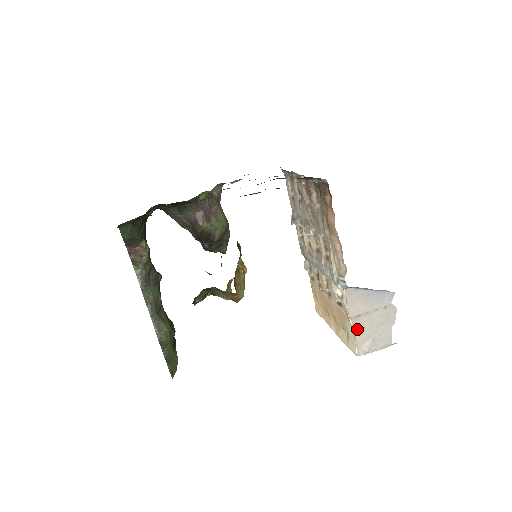
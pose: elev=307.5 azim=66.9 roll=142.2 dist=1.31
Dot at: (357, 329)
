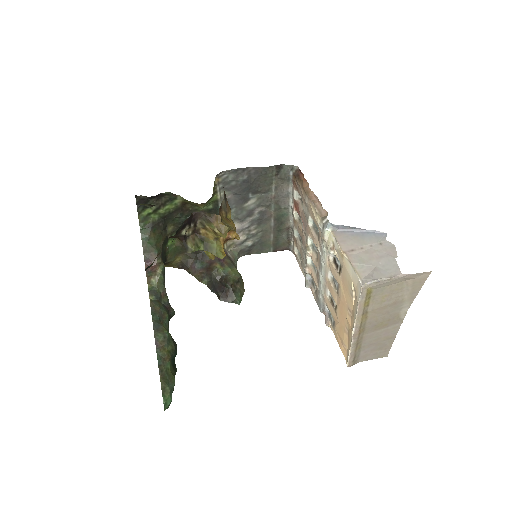
Dot at: (354, 261)
